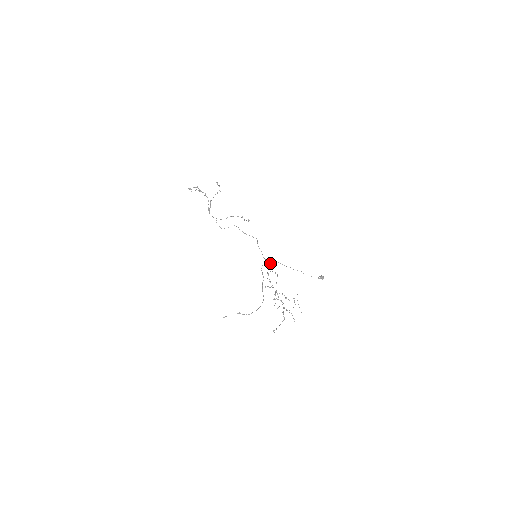
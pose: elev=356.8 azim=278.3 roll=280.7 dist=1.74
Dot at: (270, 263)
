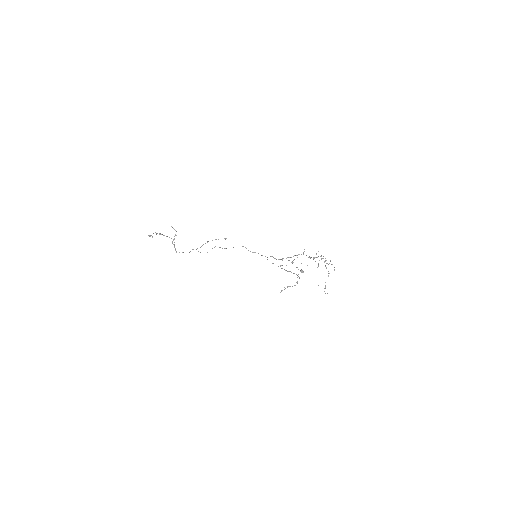
Dot at: (272, 256)
